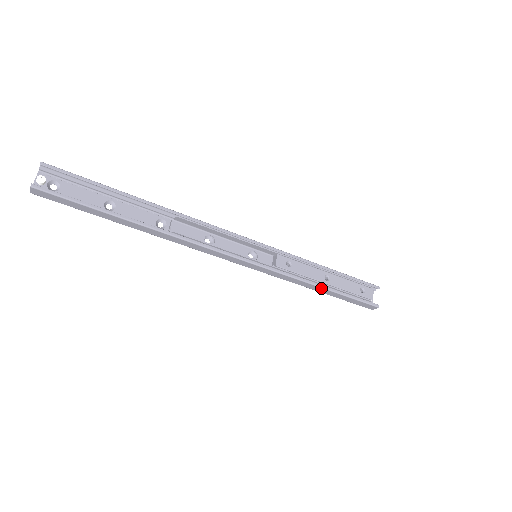
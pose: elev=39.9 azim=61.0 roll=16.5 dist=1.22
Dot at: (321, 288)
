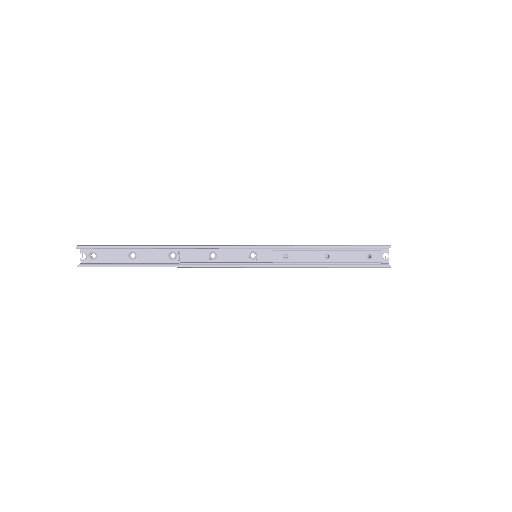
Dot at: (323, 267)
